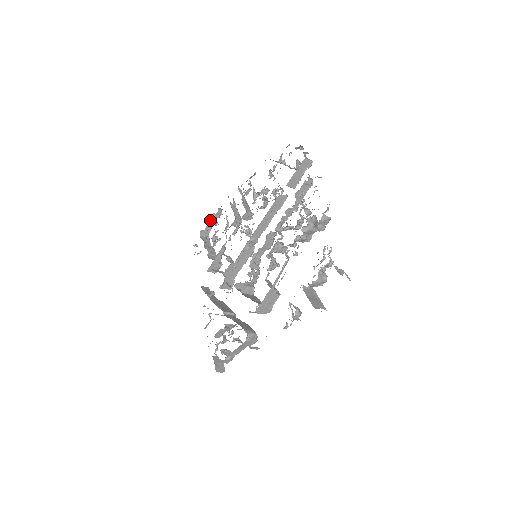
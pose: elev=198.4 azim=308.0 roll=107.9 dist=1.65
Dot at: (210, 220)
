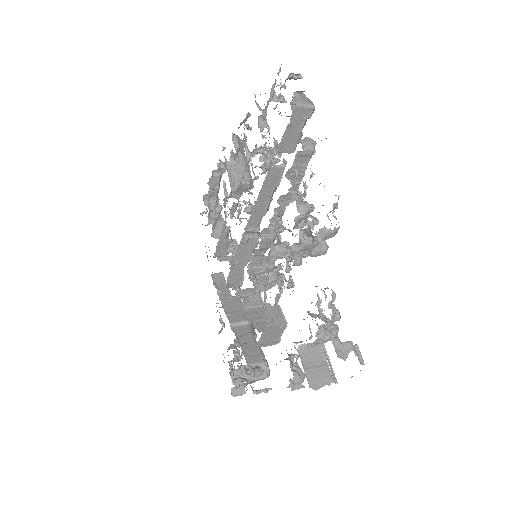
Dot at: (212, 180)
